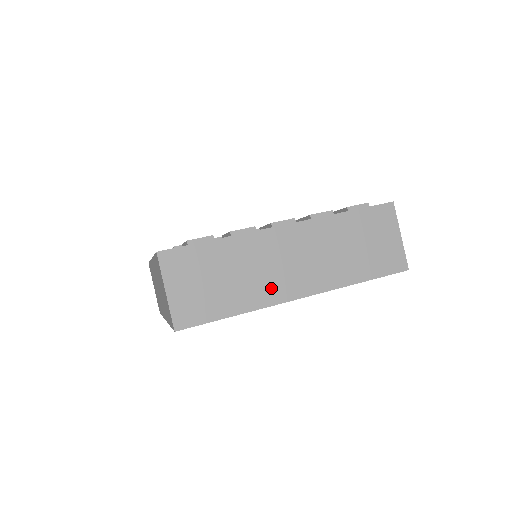
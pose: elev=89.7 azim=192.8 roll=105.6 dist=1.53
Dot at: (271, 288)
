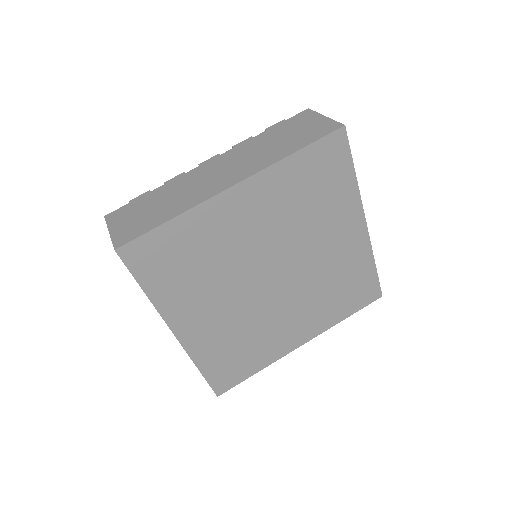
Dot at: (203, 192)
